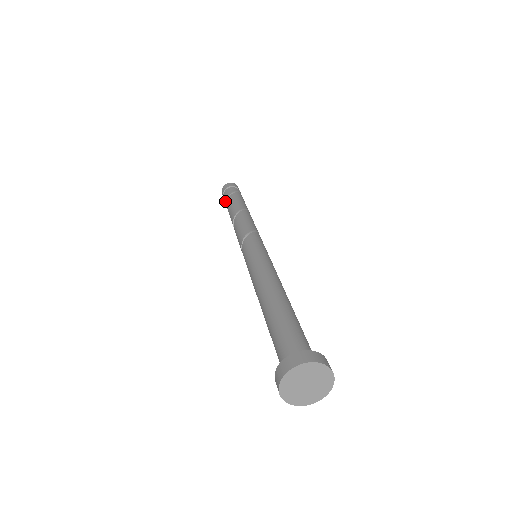
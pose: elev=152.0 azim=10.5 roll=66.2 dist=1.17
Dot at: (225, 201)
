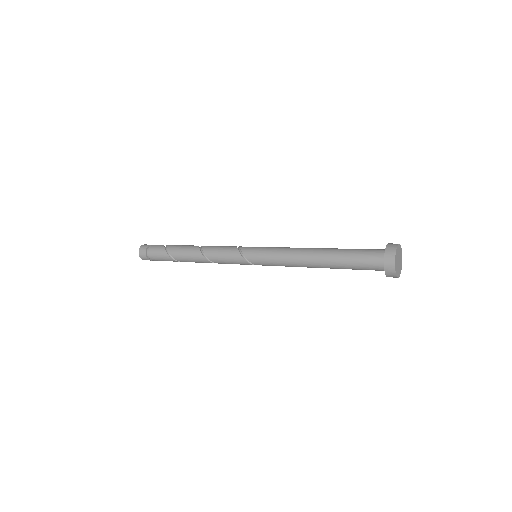
Dot at: (160, 249)
